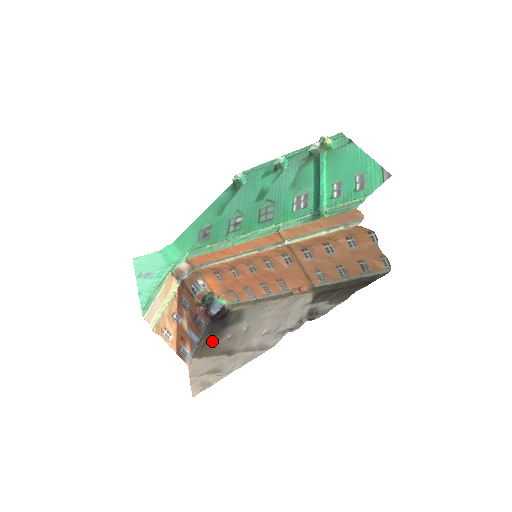
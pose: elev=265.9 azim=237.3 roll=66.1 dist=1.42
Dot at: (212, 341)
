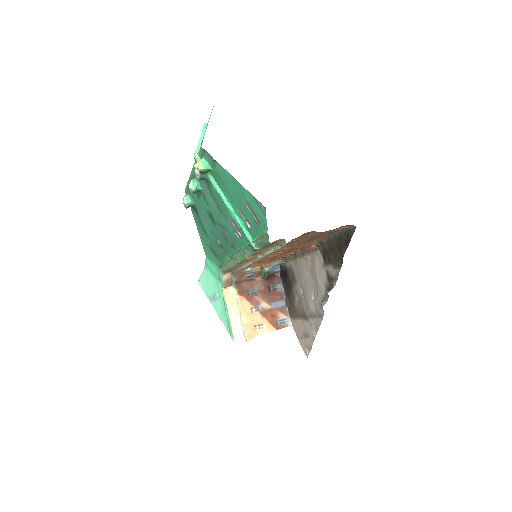
Dot at: (292, 303)
